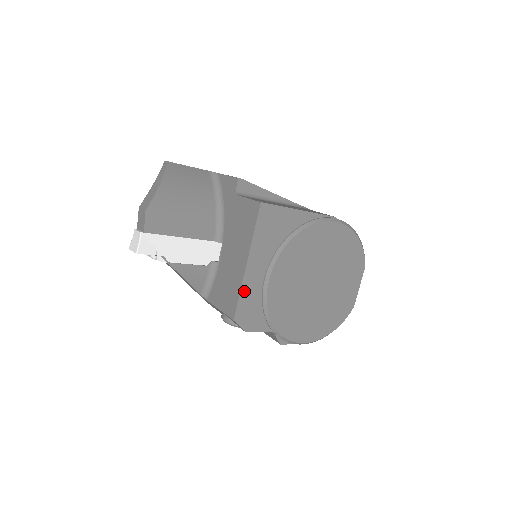
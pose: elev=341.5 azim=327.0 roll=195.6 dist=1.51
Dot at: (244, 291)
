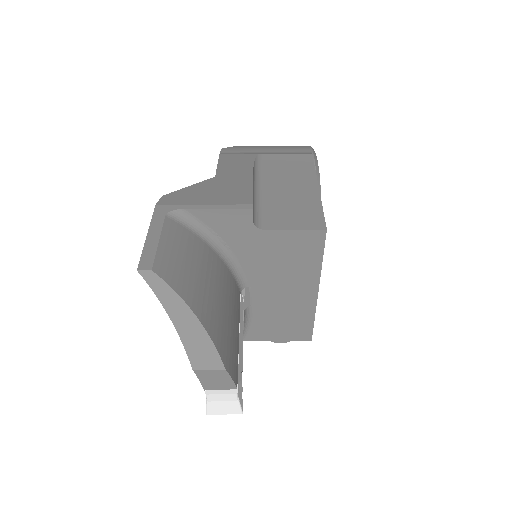
Dot at: occluded
